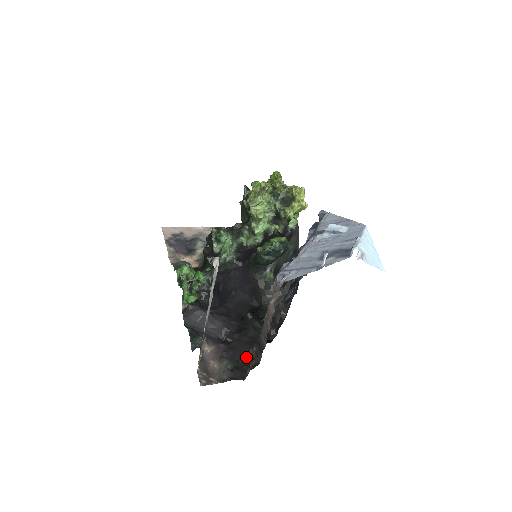
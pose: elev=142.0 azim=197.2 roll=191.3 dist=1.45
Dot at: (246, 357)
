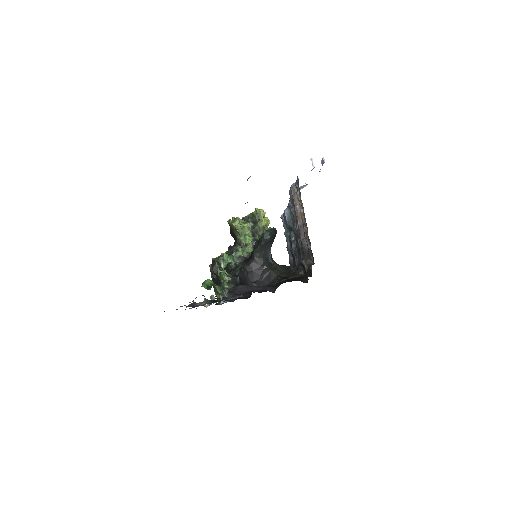
Dot at: occluded
